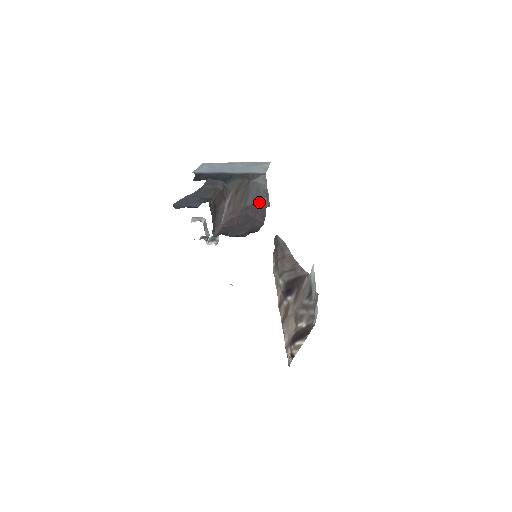
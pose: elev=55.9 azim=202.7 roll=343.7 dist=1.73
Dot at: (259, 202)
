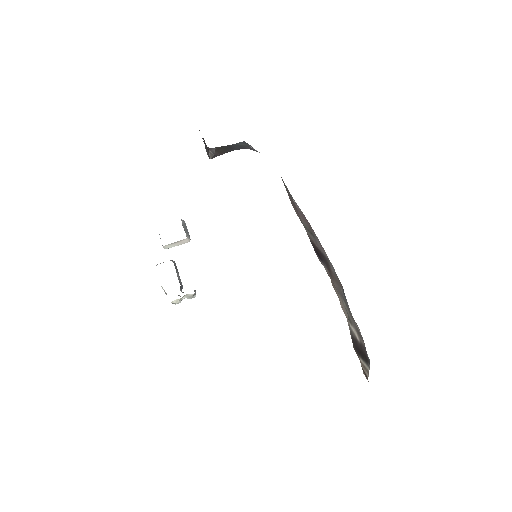
Dot at: (247, 148)
